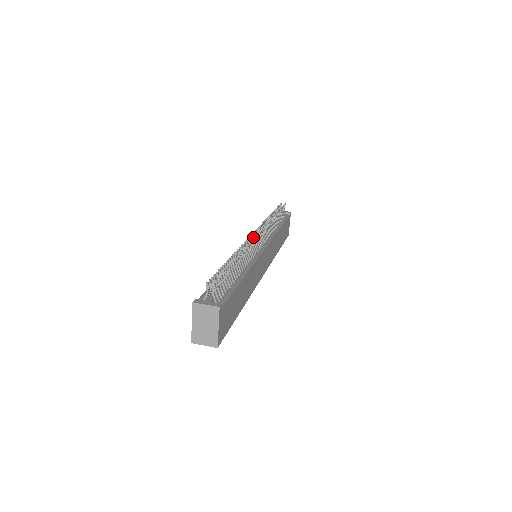
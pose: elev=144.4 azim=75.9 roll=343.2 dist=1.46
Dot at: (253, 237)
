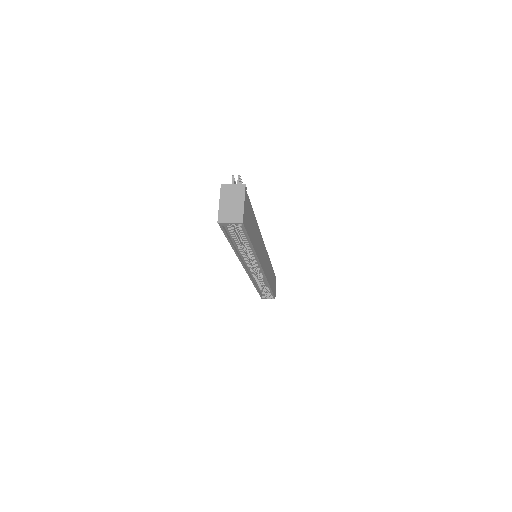
Dot at: occluded
